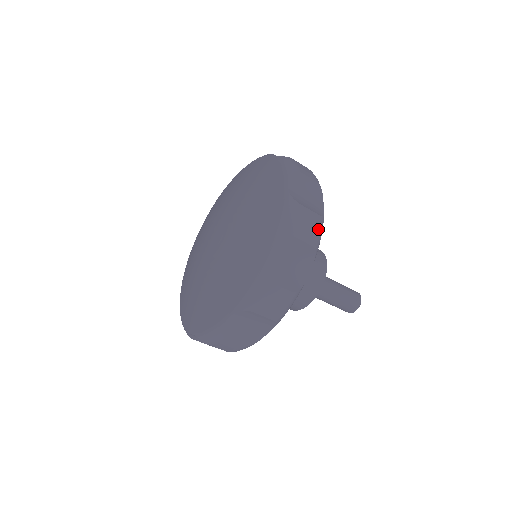
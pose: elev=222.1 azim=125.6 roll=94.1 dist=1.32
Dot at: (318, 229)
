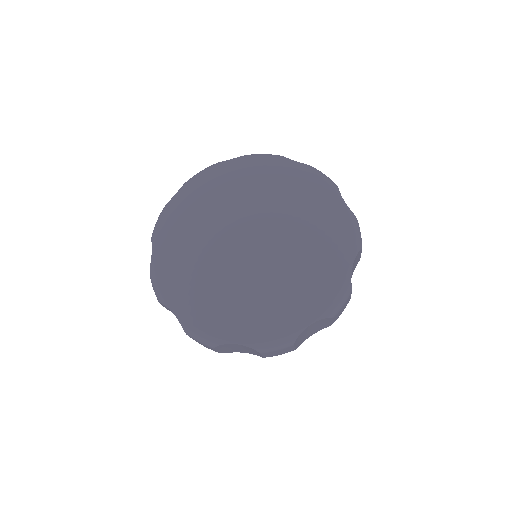
Dot at: occluded
